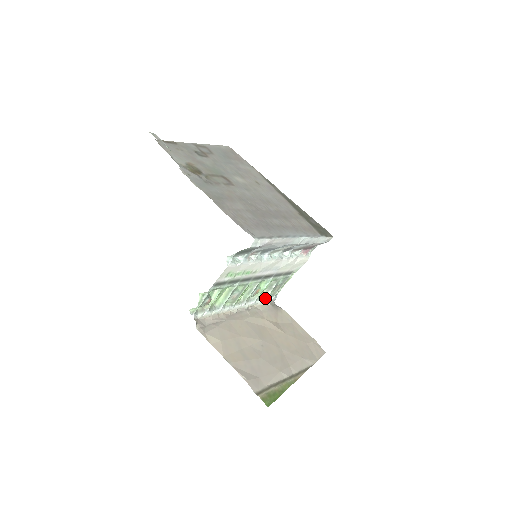
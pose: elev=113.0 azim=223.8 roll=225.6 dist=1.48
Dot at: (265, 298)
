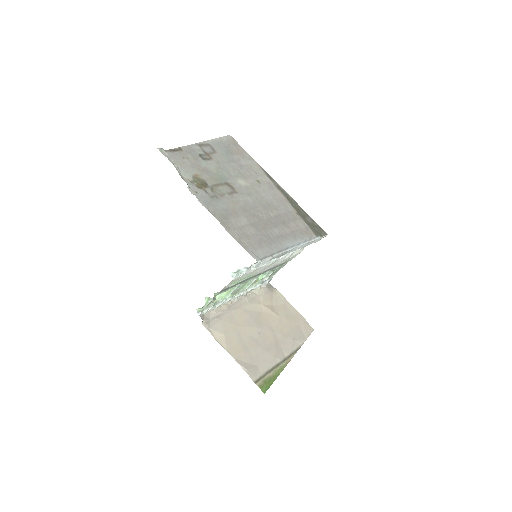
Dot at: (262, 283)
